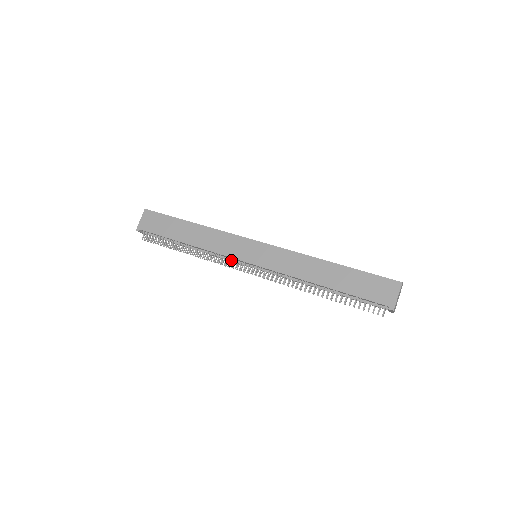
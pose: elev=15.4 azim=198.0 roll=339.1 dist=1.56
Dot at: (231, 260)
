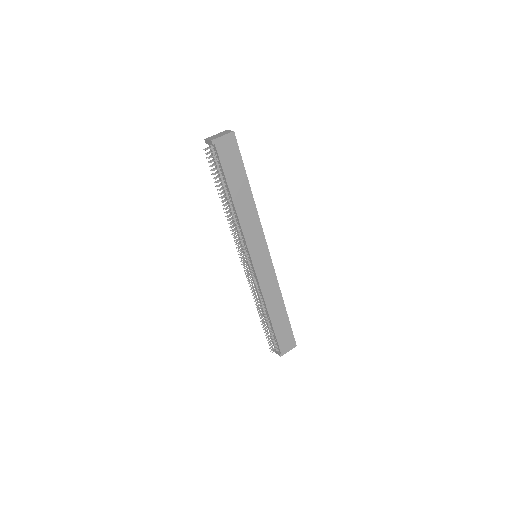
Dot at: (243, 243)
